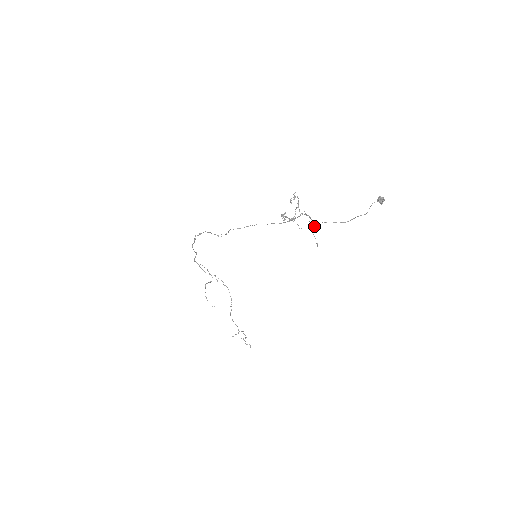
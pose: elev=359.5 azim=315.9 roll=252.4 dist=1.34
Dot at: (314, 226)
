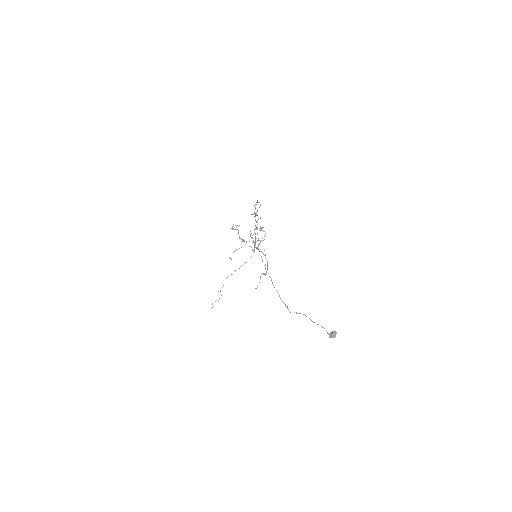
Dot at: occluded
